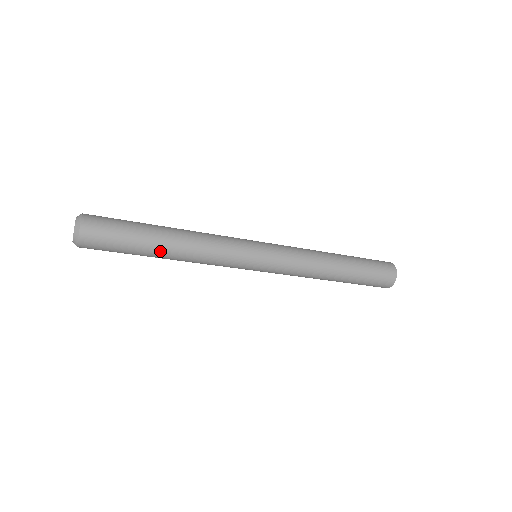
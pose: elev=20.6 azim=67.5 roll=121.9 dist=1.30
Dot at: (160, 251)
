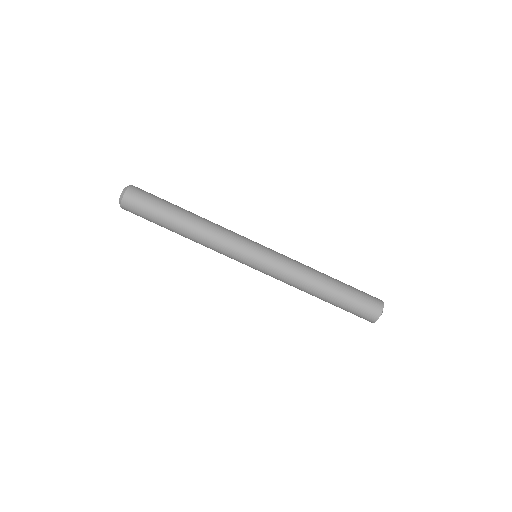
Dot at: (177, 227)
